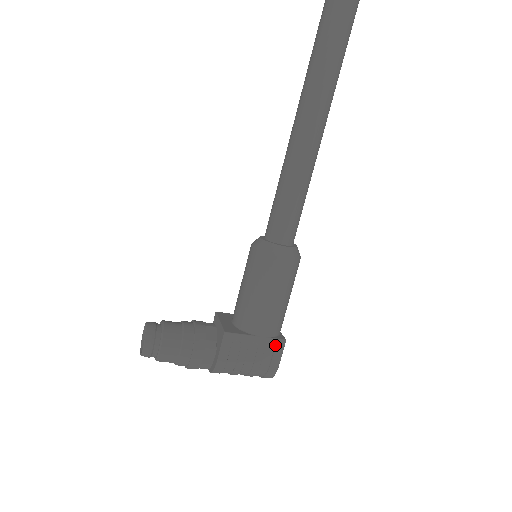
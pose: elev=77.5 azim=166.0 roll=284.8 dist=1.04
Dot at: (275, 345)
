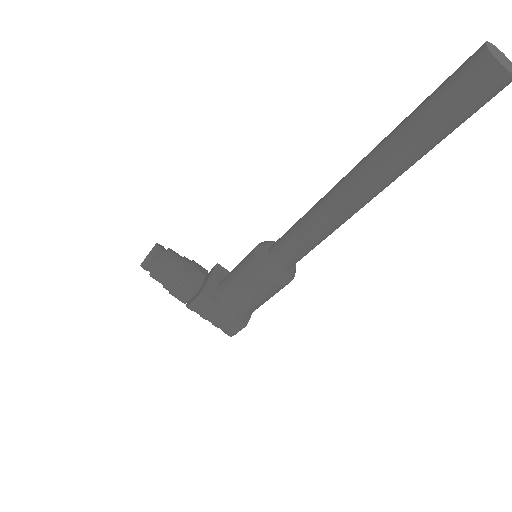
Dot at: (237, 323)
